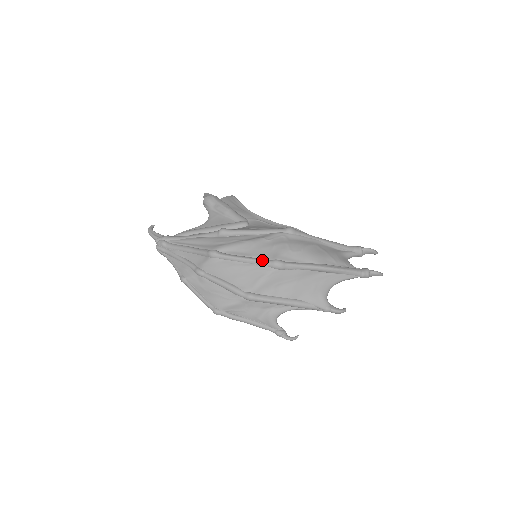
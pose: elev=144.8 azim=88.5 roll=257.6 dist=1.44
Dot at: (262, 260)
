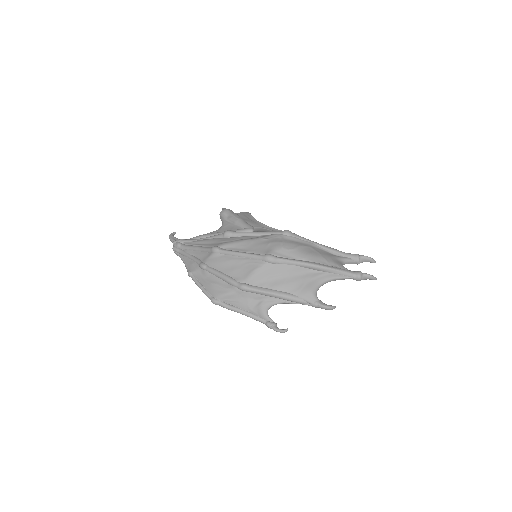
Dot at: (256, 254)
